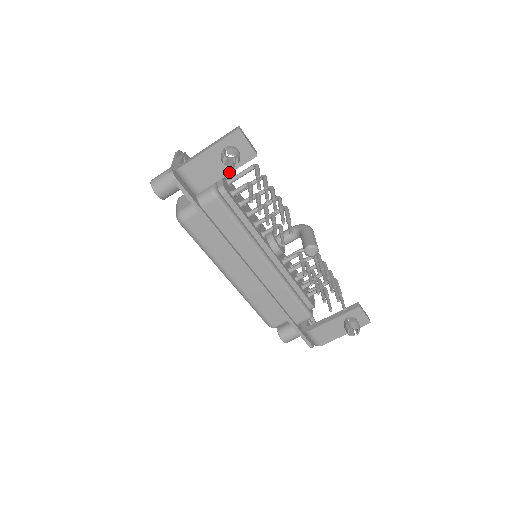
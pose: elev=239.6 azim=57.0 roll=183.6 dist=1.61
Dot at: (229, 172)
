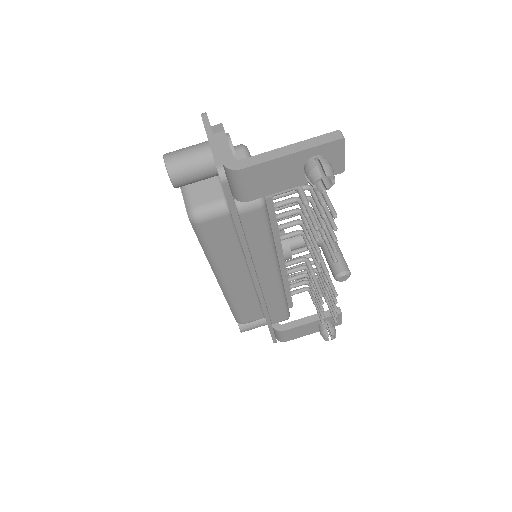
Dot at: (300, 184)
